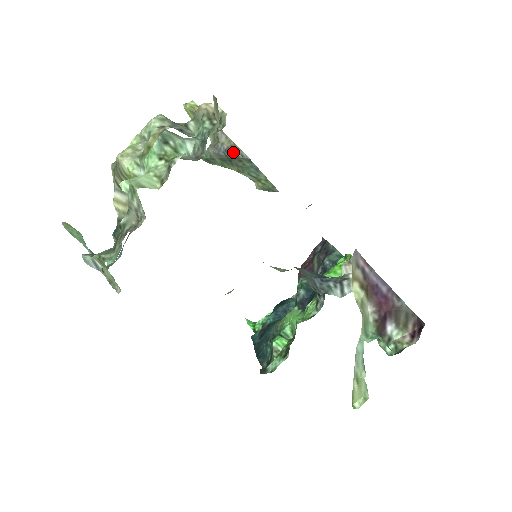
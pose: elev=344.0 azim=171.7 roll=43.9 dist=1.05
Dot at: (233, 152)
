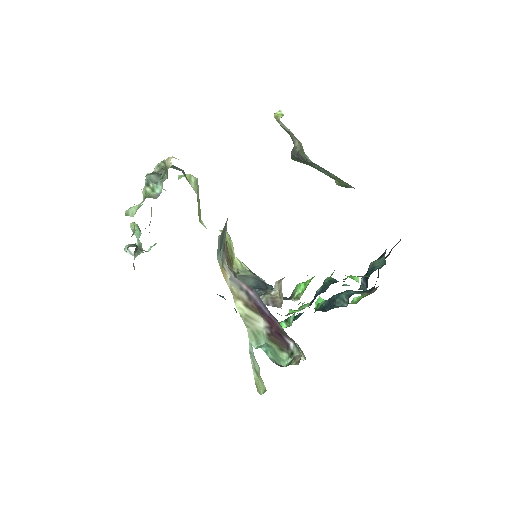
Dot at: (301, 156)
